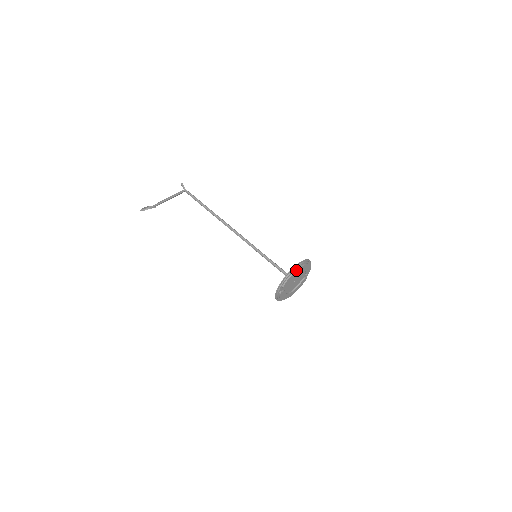
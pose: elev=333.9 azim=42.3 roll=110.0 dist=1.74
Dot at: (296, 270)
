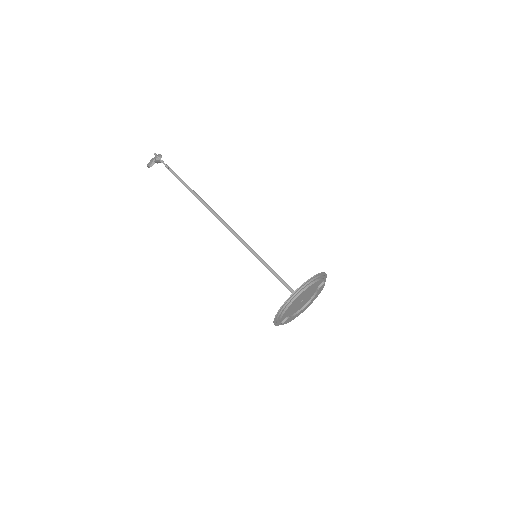
Dot at: (290, 304)
